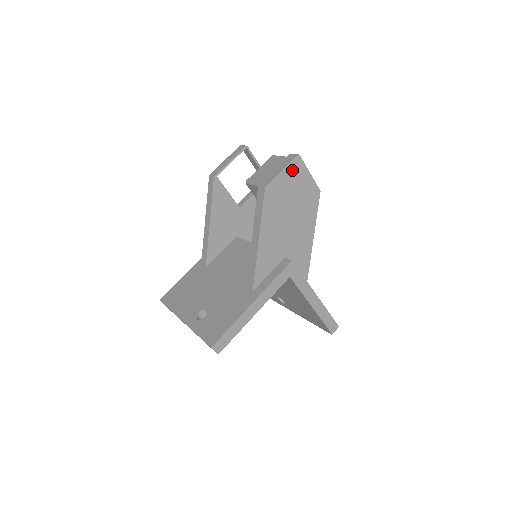
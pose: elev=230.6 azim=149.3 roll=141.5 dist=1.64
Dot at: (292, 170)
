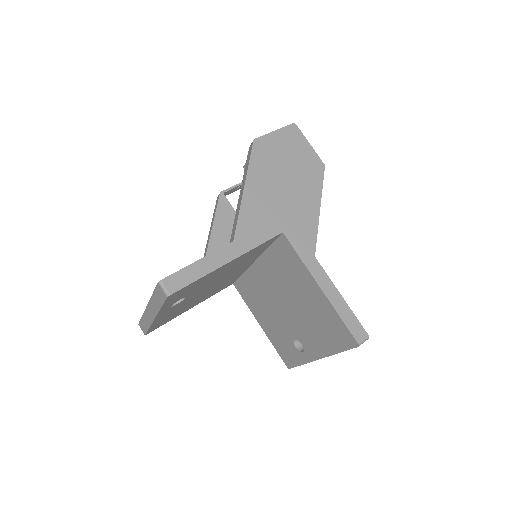
Dot at: (287, 135)
